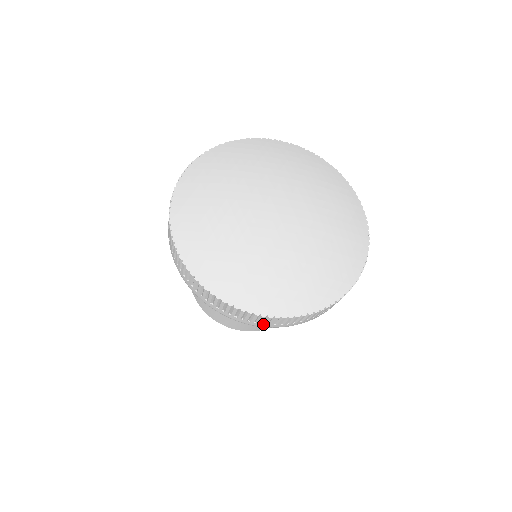
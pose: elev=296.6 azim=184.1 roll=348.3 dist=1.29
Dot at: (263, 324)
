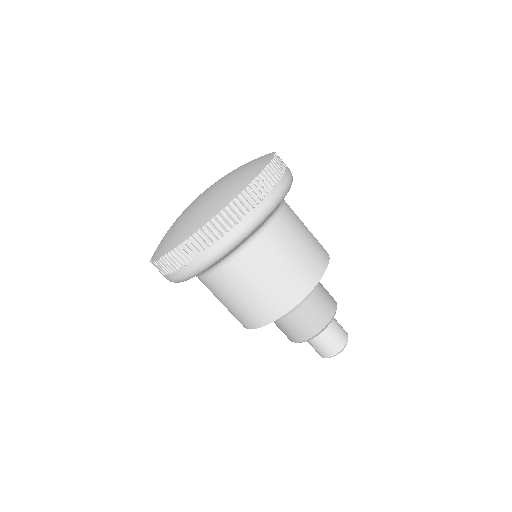
Dot at: (174, 272)
